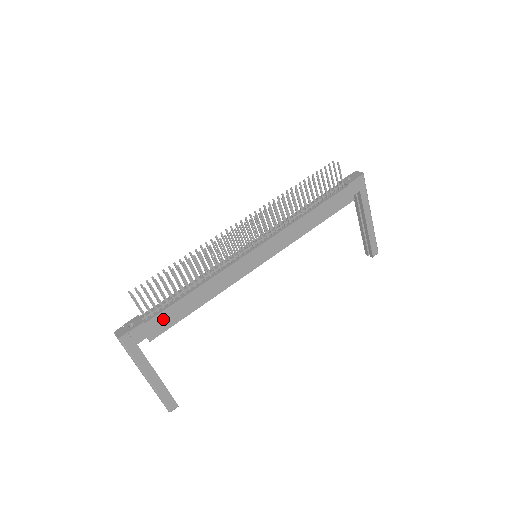
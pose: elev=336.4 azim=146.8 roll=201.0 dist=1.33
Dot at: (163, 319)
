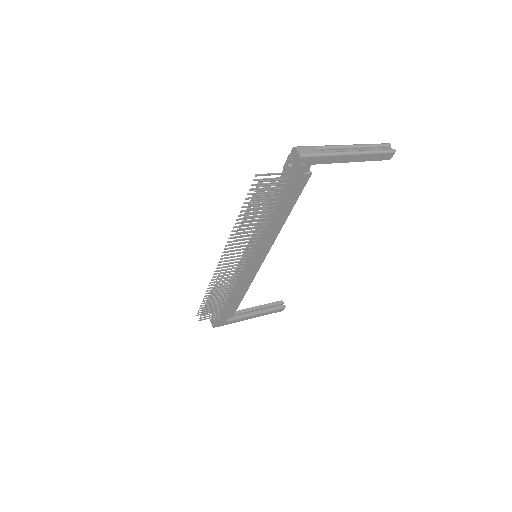
Dot at: (228, 312)
